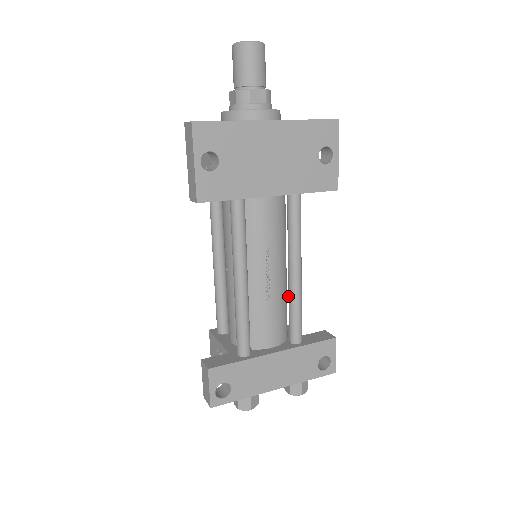
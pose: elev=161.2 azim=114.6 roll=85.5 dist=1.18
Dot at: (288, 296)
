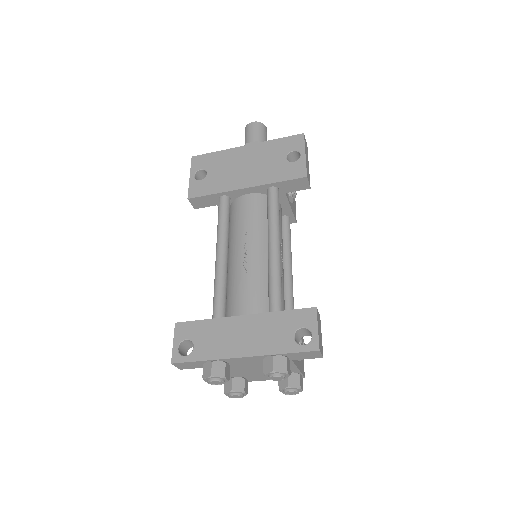
Dot at: occluded
